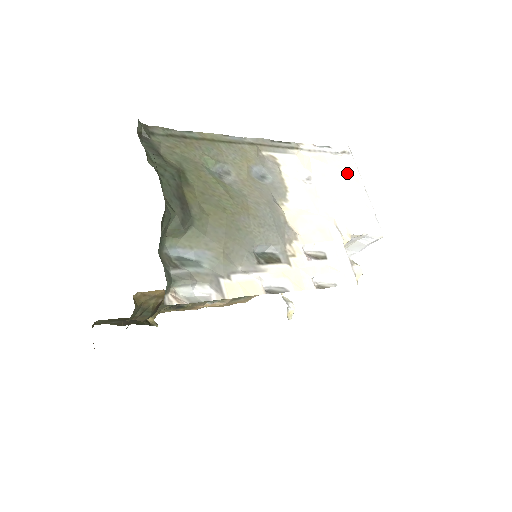
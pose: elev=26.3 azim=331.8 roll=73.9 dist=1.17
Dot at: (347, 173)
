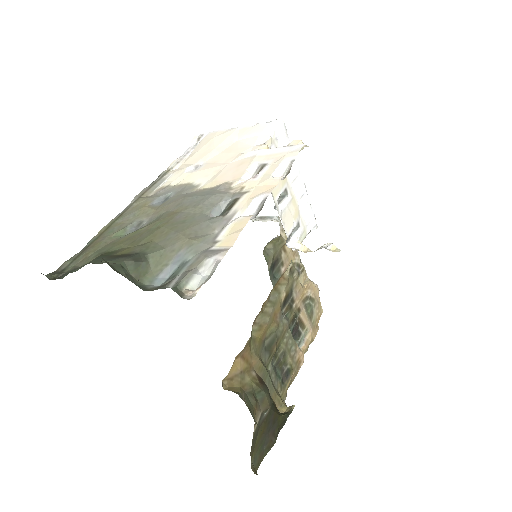
Dot at: (214, 138)
